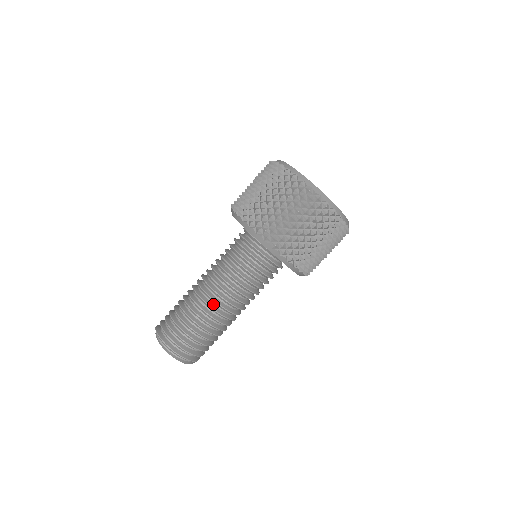
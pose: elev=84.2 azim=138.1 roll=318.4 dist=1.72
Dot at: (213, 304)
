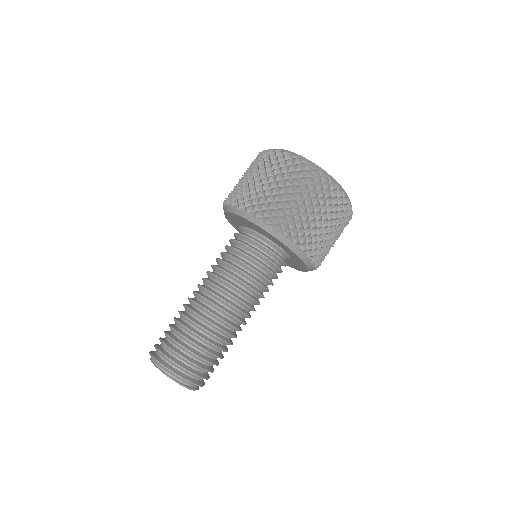
Dot at: (228, 319)
